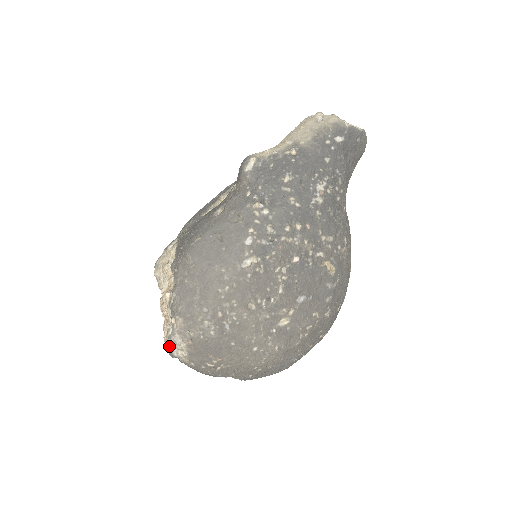
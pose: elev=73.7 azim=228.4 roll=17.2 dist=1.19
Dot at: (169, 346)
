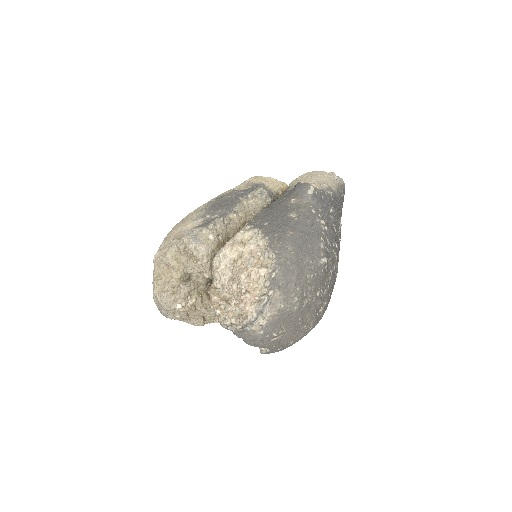
Dot at: (259, 313)
